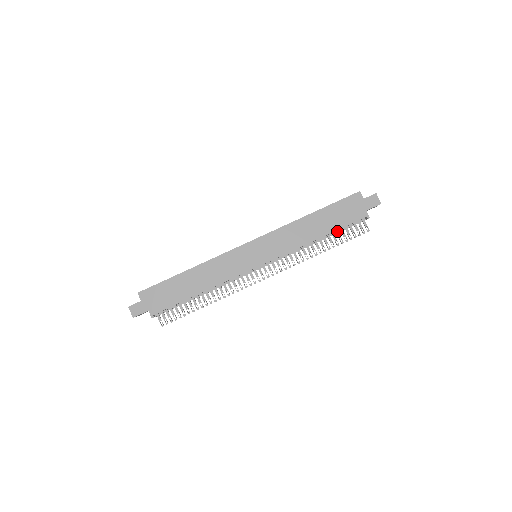
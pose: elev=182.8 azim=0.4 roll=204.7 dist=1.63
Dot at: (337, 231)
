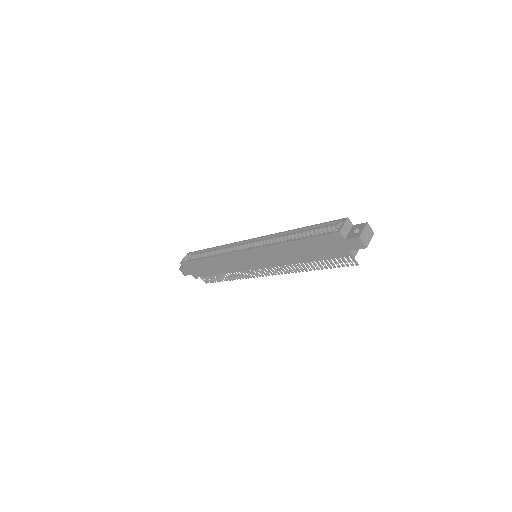
Dot at: occluded
